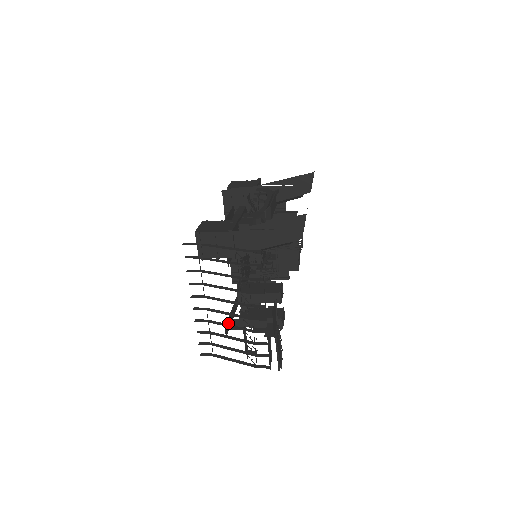
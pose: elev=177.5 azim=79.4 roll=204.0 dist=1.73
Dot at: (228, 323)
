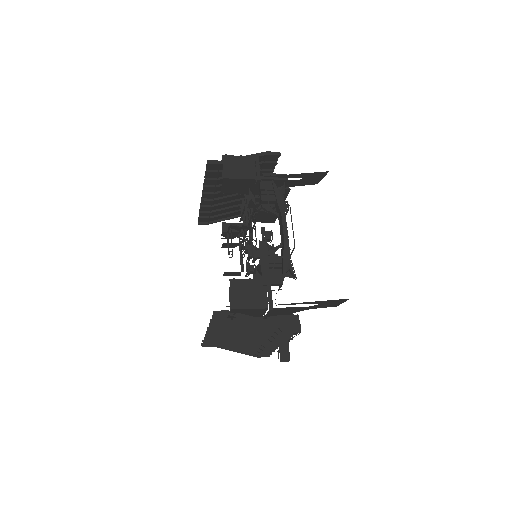
Dot at: occluded
